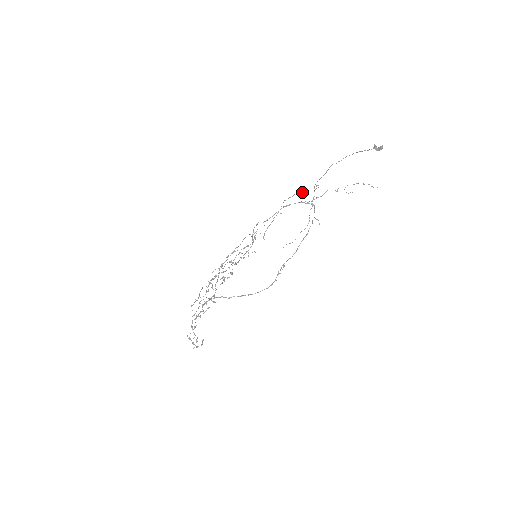
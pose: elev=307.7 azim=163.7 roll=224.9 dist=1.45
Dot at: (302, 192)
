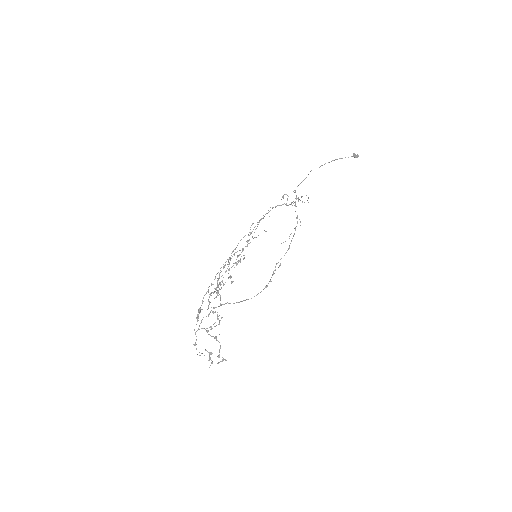
Dot at: occluded
